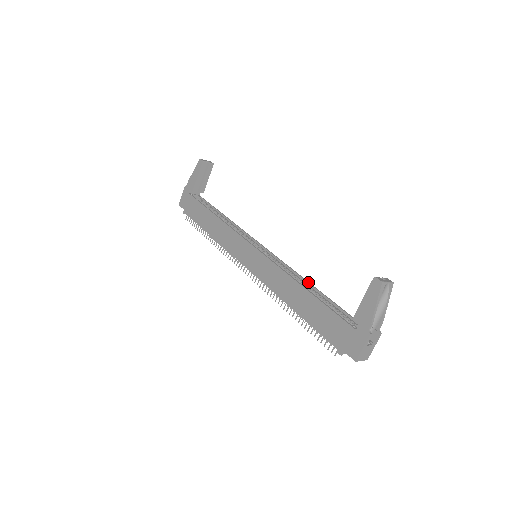
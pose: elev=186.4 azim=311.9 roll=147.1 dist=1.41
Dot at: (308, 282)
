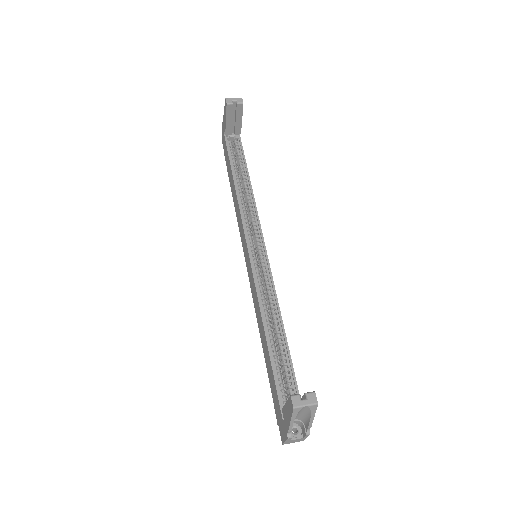
Dot at: (281, 322)
